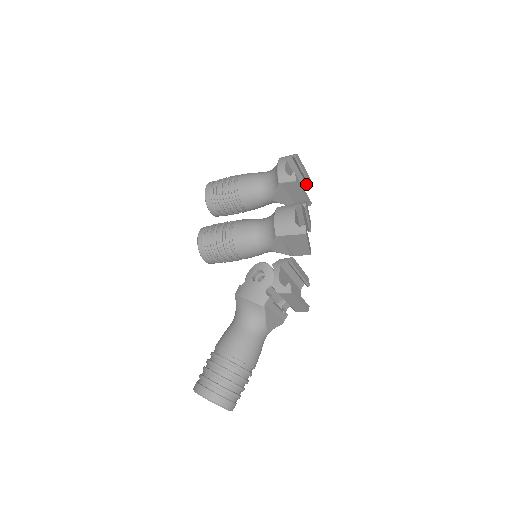
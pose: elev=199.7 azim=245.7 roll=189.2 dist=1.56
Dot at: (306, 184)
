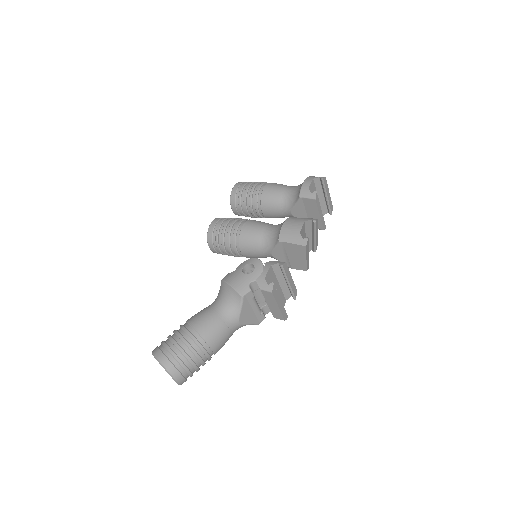
Dot at: (327, 210)
